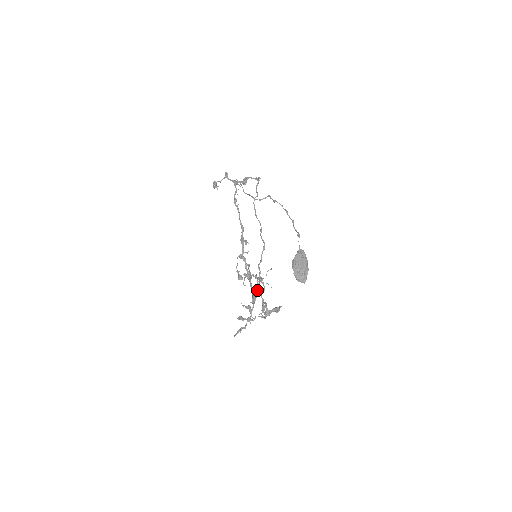
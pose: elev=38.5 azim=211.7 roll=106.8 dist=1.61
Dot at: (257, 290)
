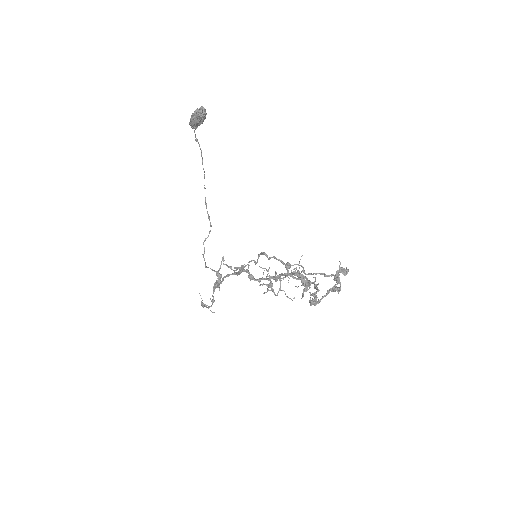
Dot at: occluded
